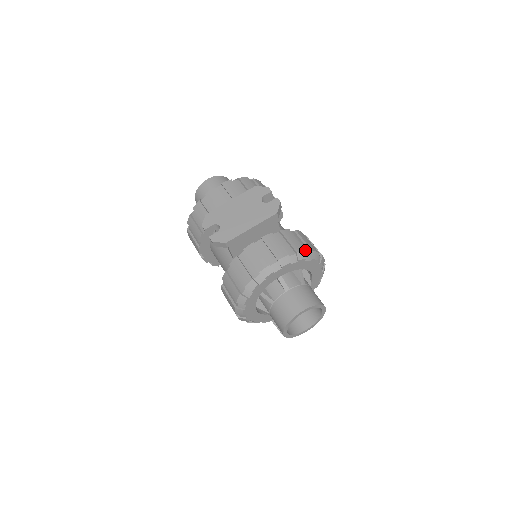
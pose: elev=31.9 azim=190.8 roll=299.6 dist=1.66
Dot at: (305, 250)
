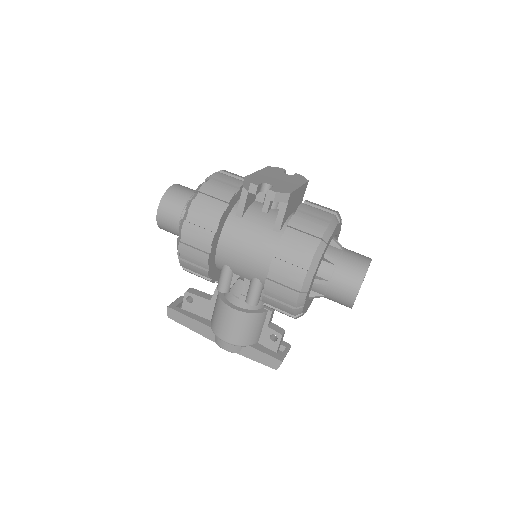
Dot at: occluded
